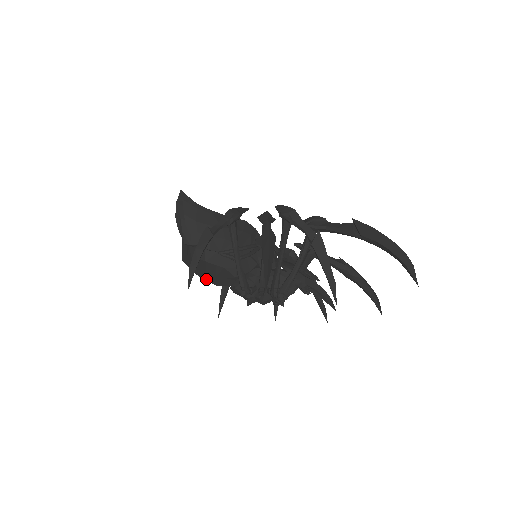
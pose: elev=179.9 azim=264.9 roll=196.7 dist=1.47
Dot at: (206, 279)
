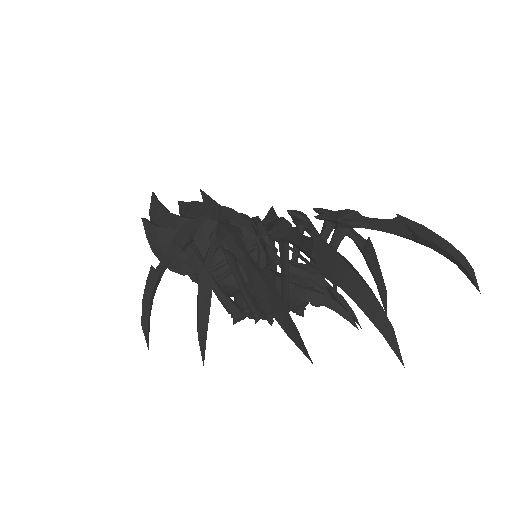
Dot at: occluded
